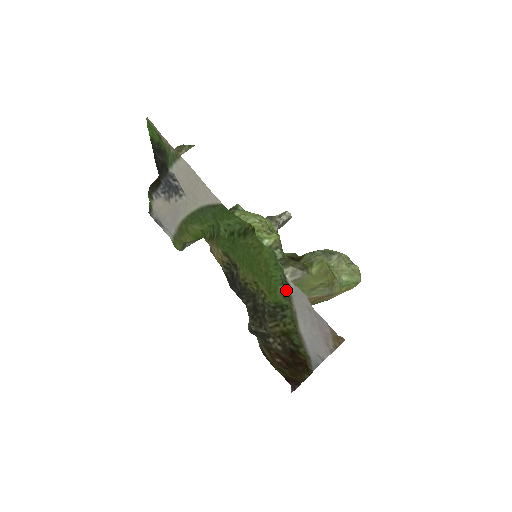
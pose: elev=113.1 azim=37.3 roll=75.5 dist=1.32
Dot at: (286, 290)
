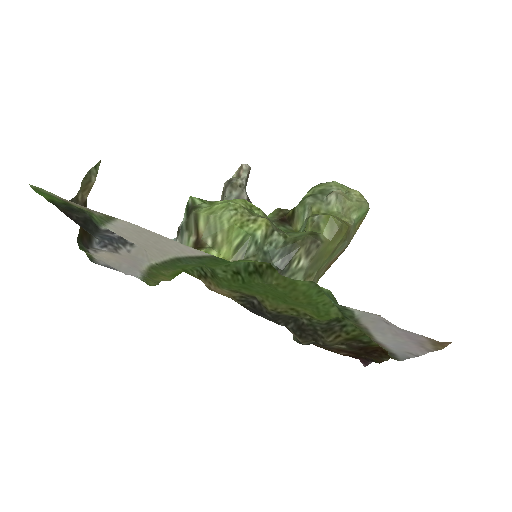
Dot at: (347, 314)
